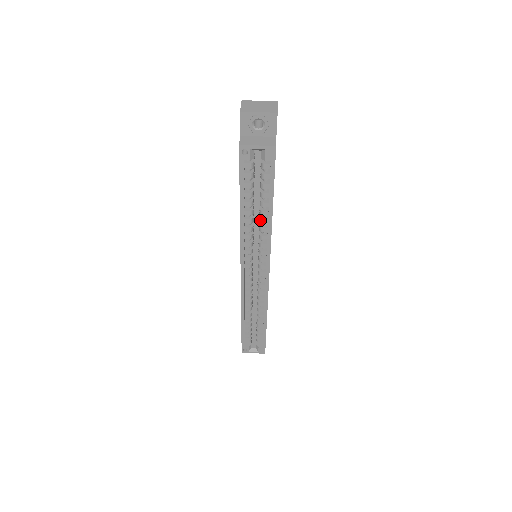
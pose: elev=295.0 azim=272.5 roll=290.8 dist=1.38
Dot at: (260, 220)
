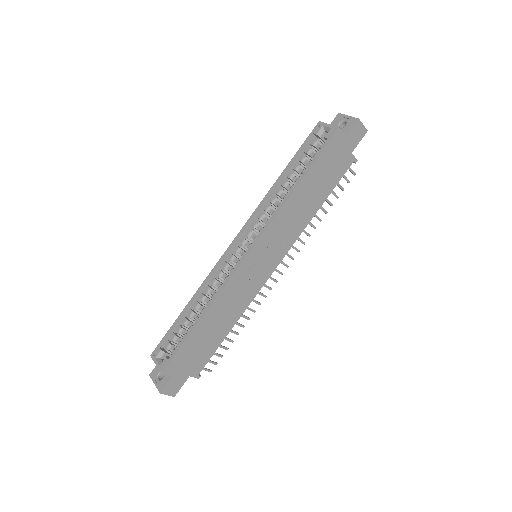
Dot at: (285, 195)
